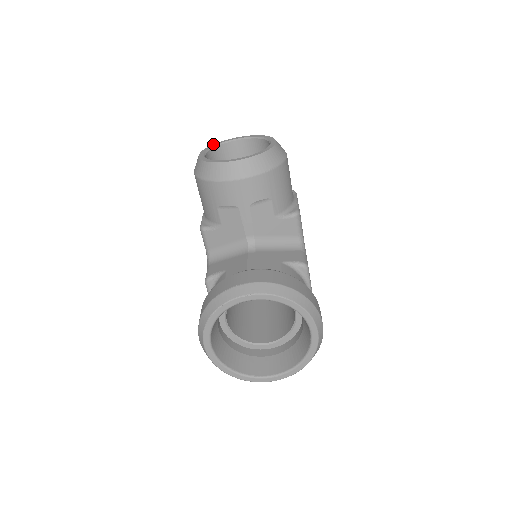
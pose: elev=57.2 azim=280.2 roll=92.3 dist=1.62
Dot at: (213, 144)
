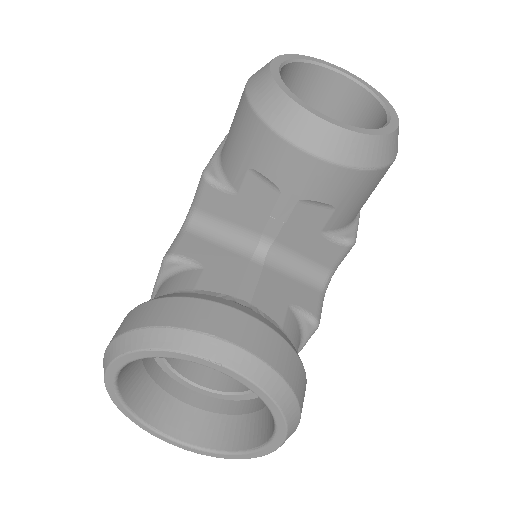
Dot at: occluded
